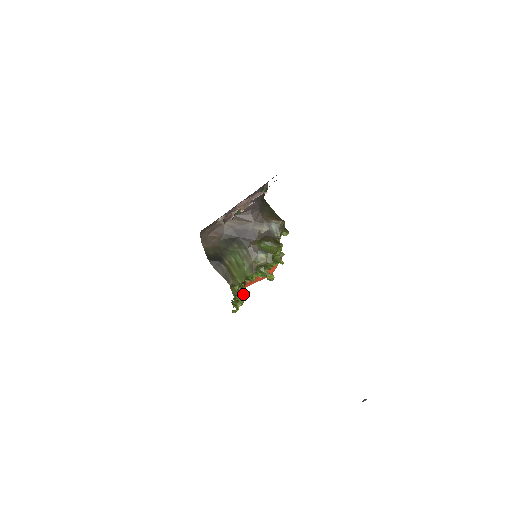
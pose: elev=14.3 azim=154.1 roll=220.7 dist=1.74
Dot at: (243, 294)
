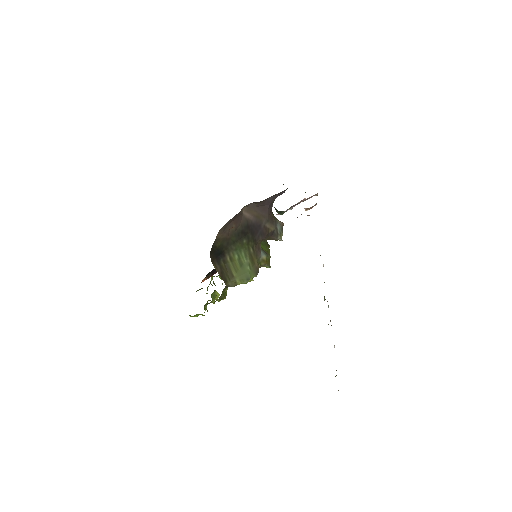
Dot at: (216, 296)
